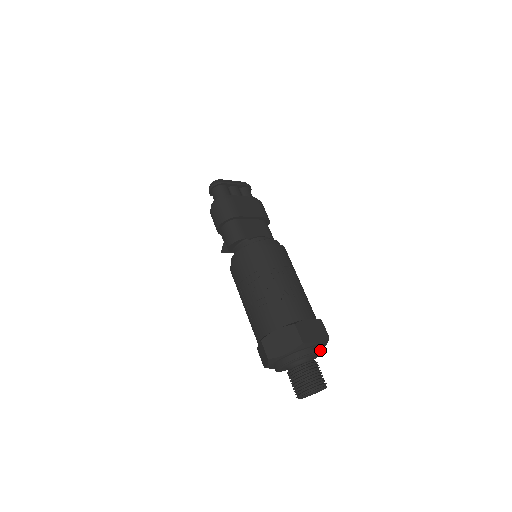
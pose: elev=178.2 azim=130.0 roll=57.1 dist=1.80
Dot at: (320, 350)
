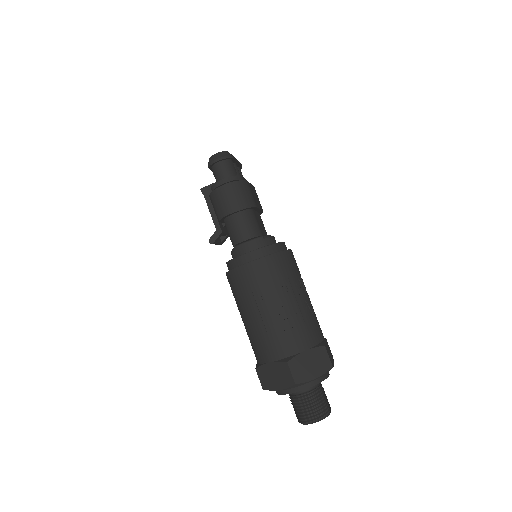
Dot at: occluded
